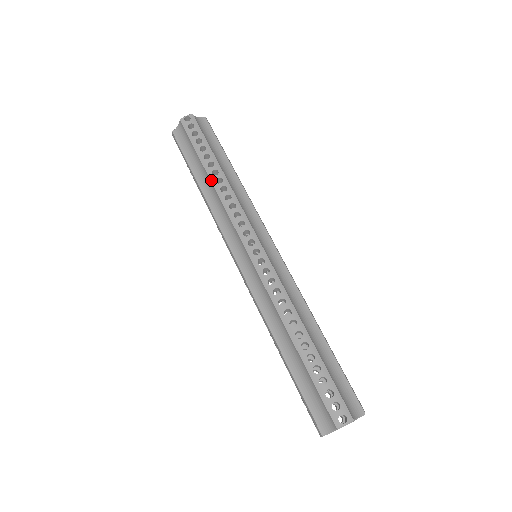
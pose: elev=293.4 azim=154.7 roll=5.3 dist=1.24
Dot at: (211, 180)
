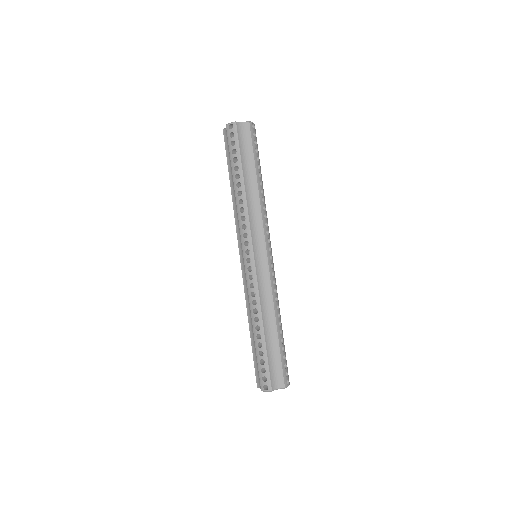
Dot at: (235, 190)
